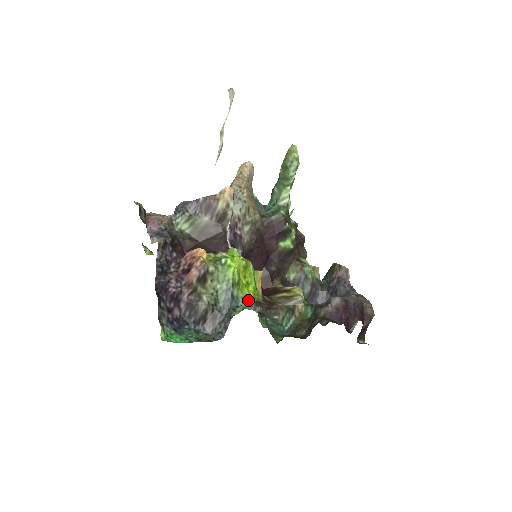
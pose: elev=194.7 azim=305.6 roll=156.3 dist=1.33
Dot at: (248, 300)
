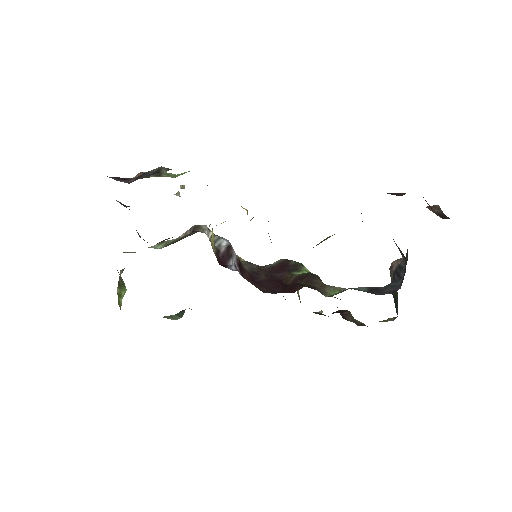
Dot at: occluded
